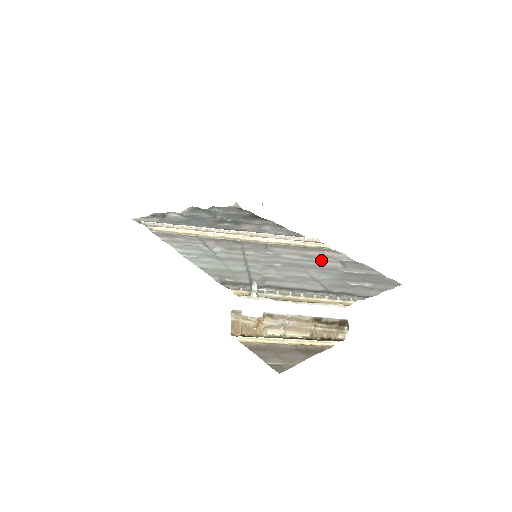
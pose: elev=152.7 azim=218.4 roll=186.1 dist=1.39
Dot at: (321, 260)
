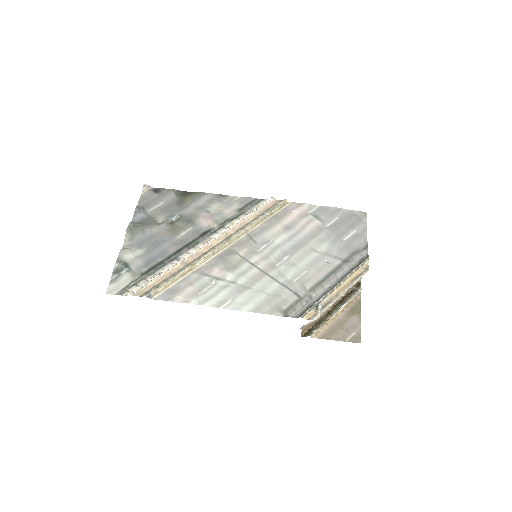
Dot at: (303, 226)
